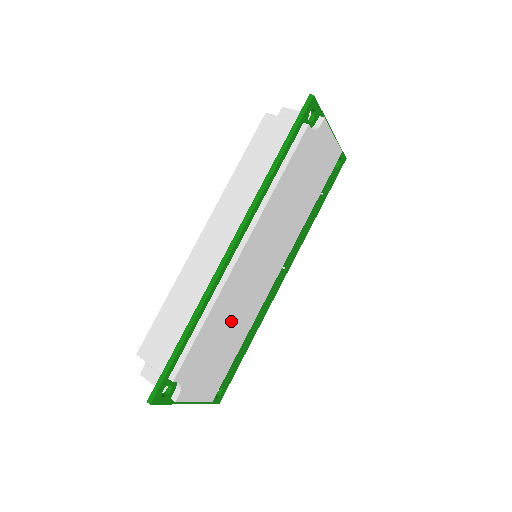
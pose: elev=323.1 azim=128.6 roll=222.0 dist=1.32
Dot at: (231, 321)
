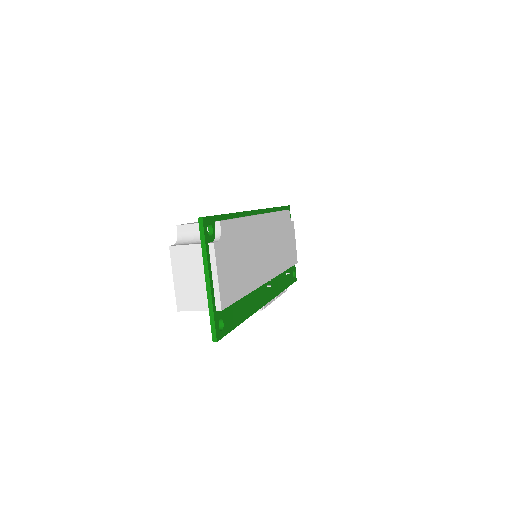
Dot at: (248, 254)
